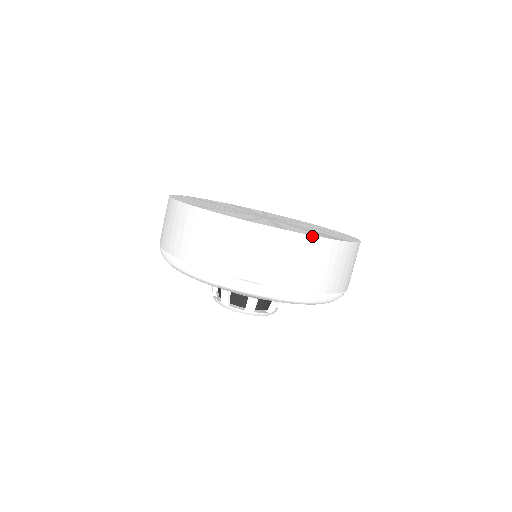
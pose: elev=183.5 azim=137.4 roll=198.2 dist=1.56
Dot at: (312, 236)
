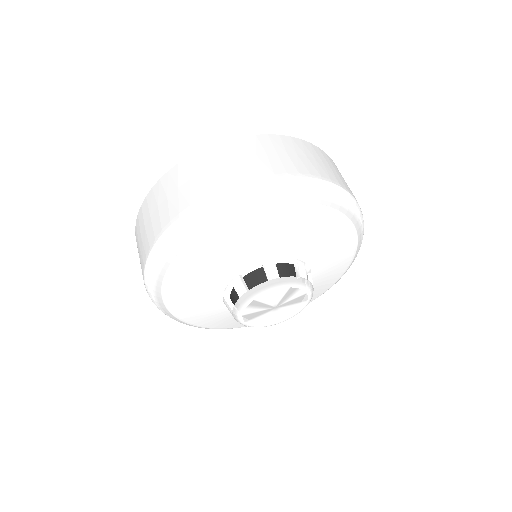
Dot at: occluded
